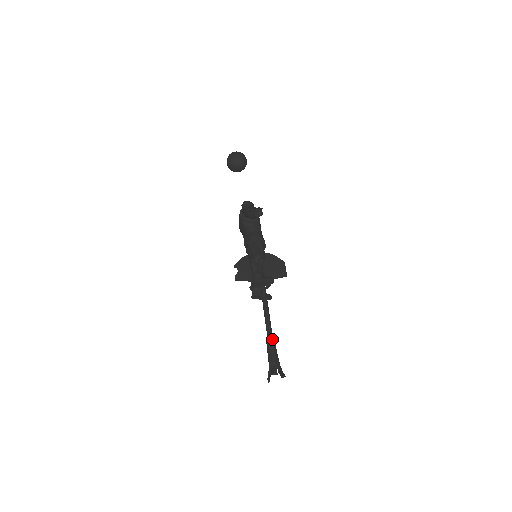
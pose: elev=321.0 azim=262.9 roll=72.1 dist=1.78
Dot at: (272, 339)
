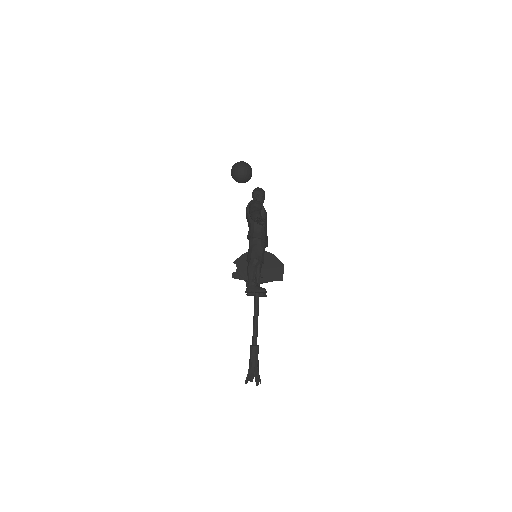
Dot at: (255, 346)
